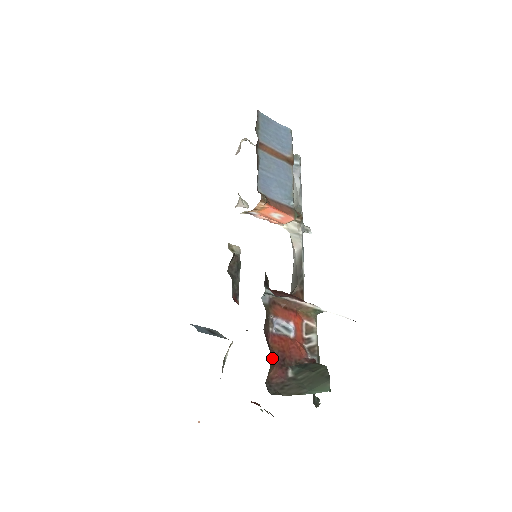
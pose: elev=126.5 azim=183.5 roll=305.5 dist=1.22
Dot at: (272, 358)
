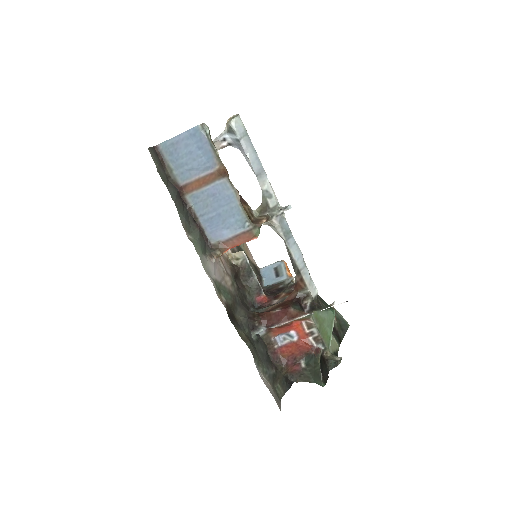
Dot at: (283, 367)
